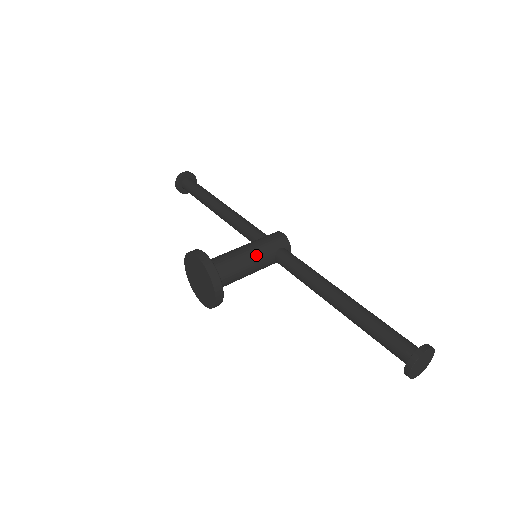
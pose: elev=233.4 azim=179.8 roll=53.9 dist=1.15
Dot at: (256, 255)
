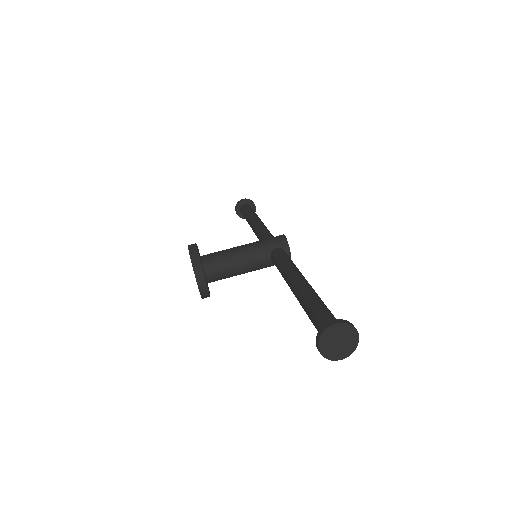
Dot at: (249, 252)
